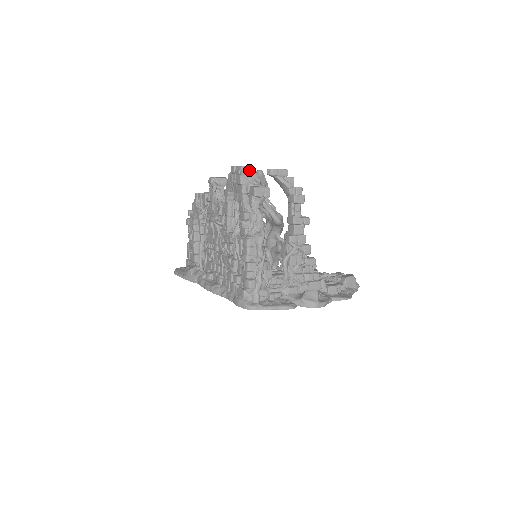
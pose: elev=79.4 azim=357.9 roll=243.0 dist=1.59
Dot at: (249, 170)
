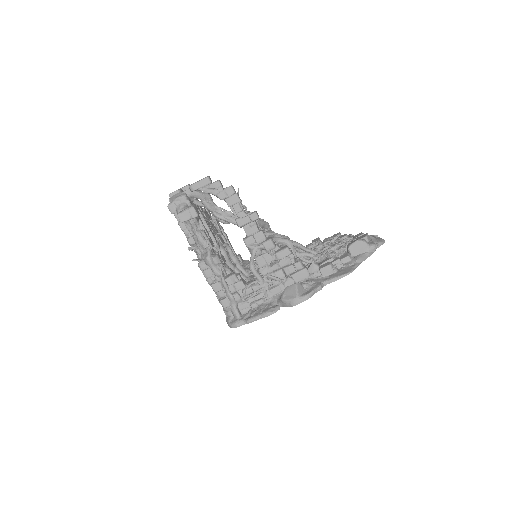
Dot at: (176, 195)
